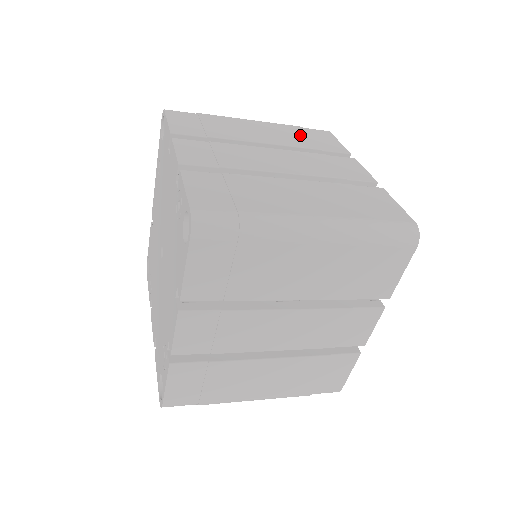
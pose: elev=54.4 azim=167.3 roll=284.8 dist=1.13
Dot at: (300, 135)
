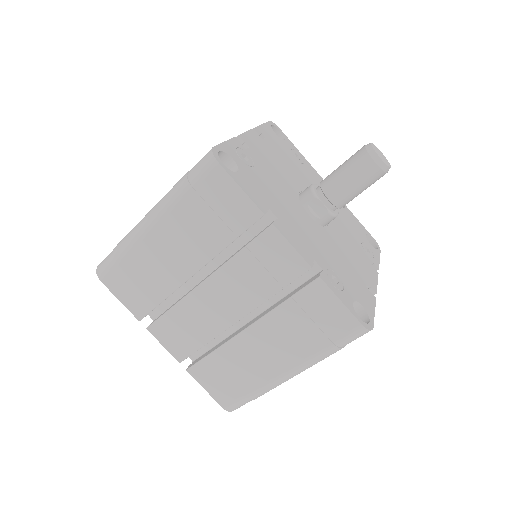
Dot at: occluded
